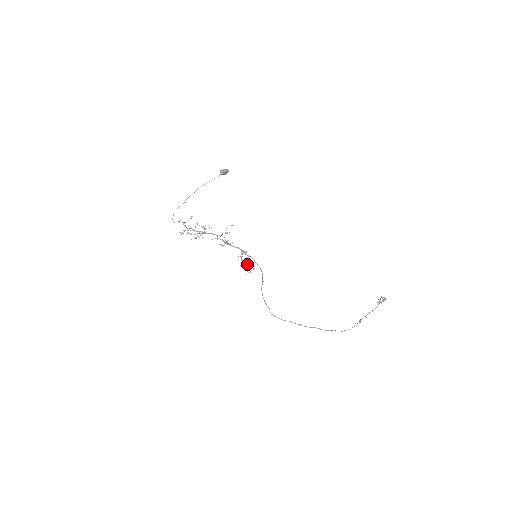
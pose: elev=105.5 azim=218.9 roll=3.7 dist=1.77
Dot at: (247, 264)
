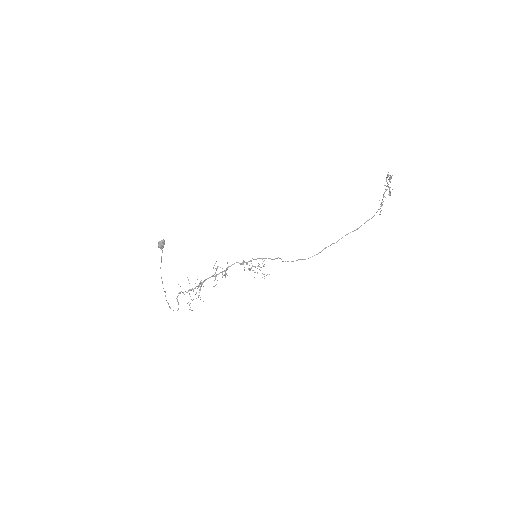
Dot at: occluded
